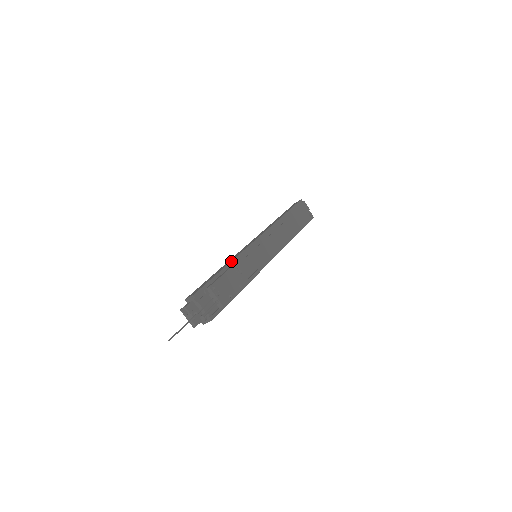
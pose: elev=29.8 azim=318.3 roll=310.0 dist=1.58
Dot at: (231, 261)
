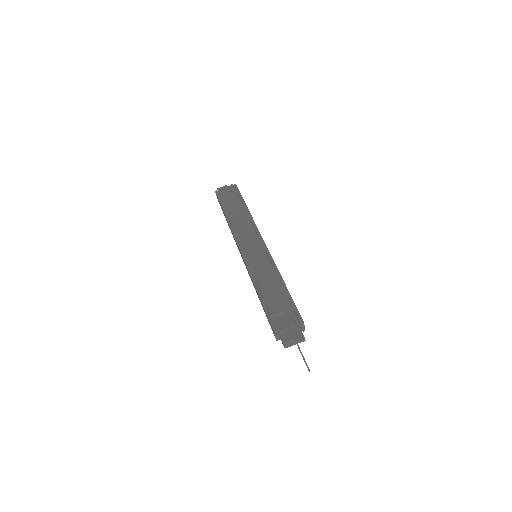
Dot at: occluded
